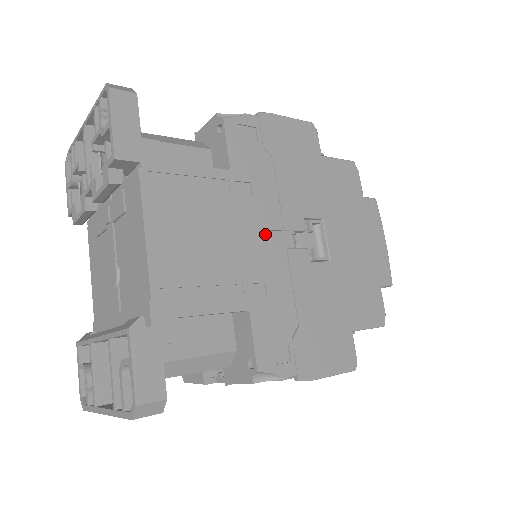
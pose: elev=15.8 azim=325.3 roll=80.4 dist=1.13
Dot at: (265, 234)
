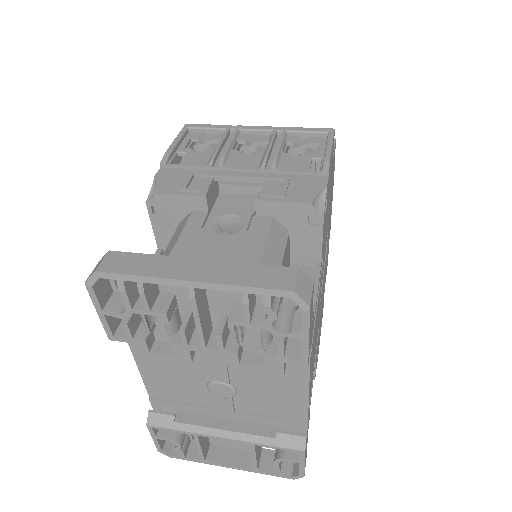
Dot at: occluded
